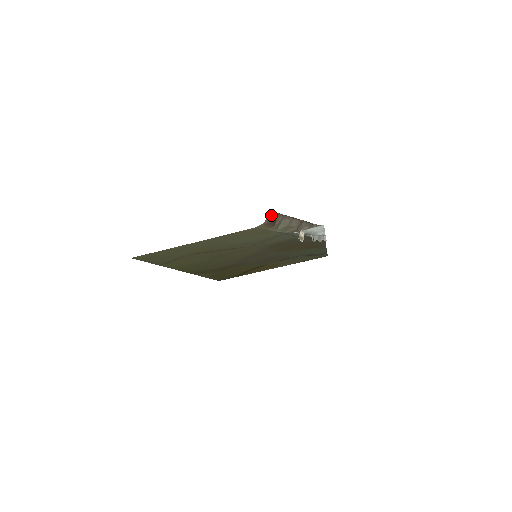
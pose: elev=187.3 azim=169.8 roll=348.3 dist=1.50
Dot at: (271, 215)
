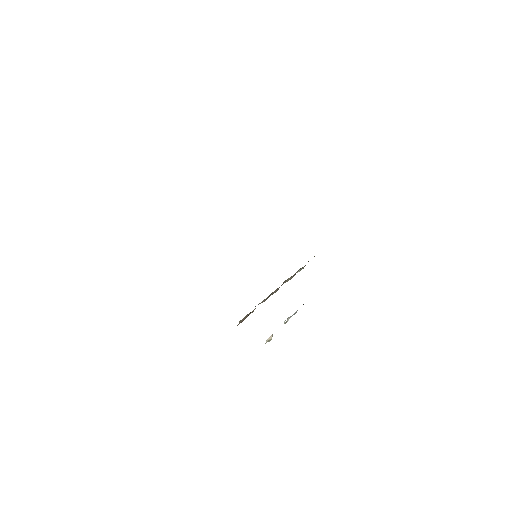
Dot at: (243, 318)
